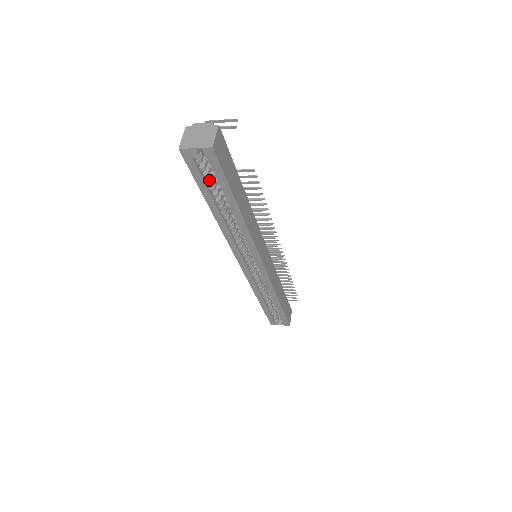
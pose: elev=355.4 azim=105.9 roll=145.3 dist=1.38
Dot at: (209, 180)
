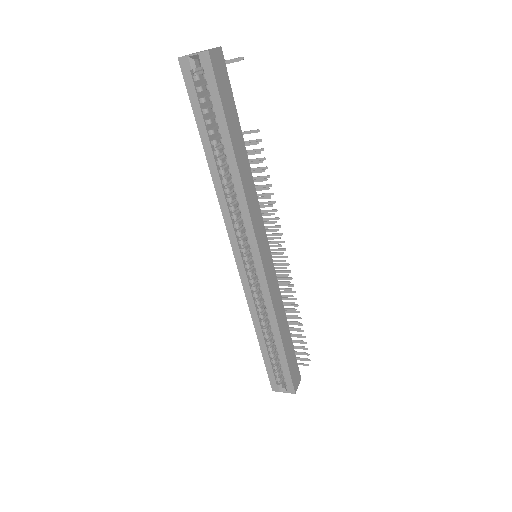
Dot at: (205, 108)
